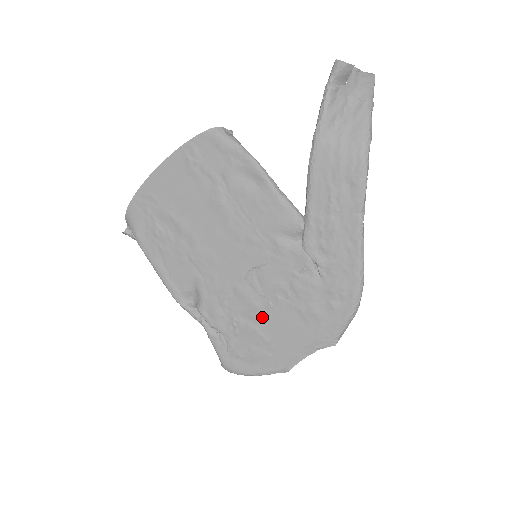
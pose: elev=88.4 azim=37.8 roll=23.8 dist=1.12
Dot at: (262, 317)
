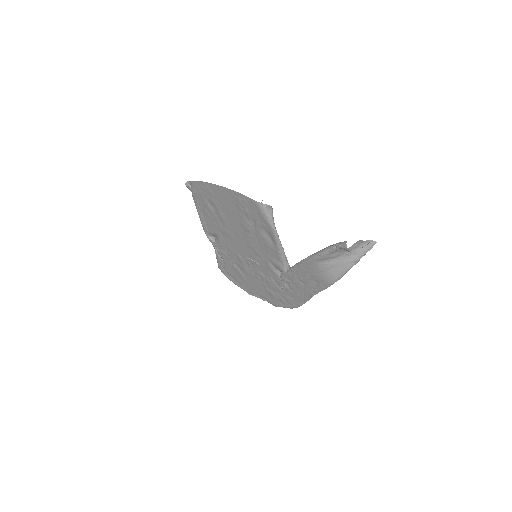
Dot at: (246, 273)
